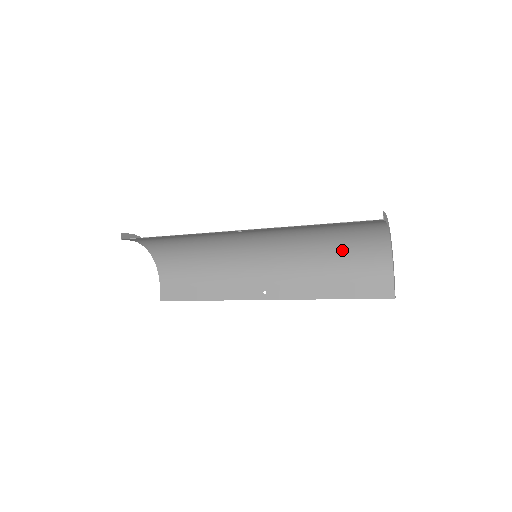
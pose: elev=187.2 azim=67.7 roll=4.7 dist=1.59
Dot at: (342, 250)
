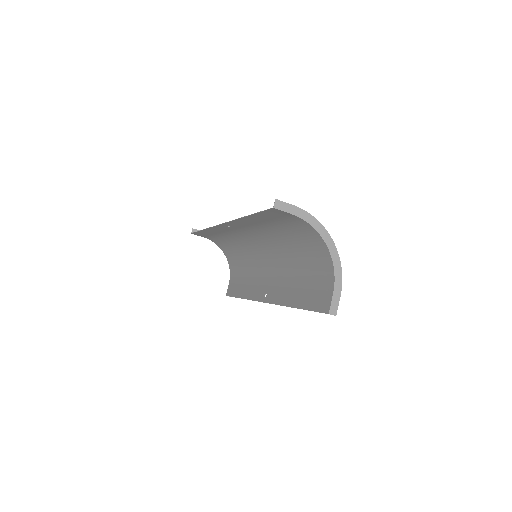
Dot at: (303, 254)
